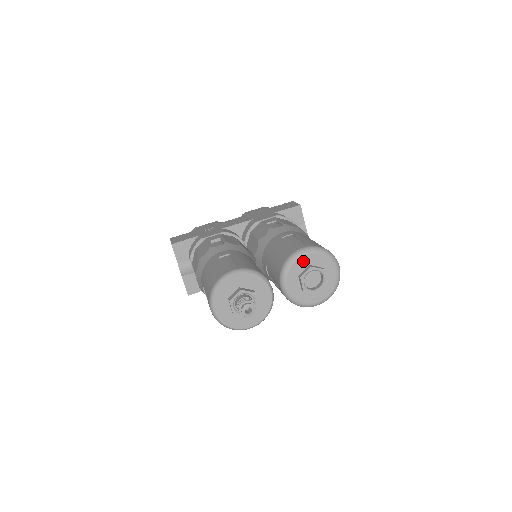
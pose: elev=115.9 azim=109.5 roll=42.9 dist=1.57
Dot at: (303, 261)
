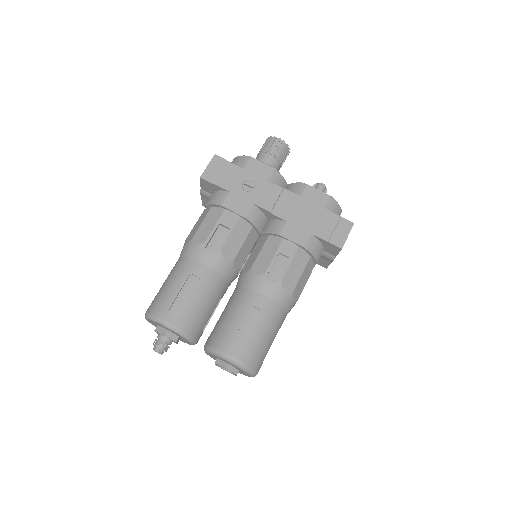
Dot at: (224, 360)
